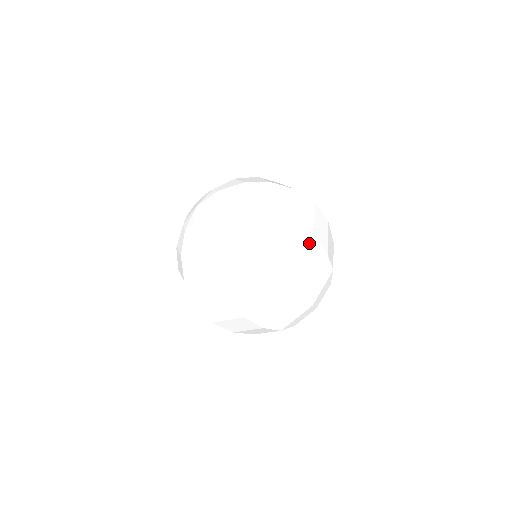
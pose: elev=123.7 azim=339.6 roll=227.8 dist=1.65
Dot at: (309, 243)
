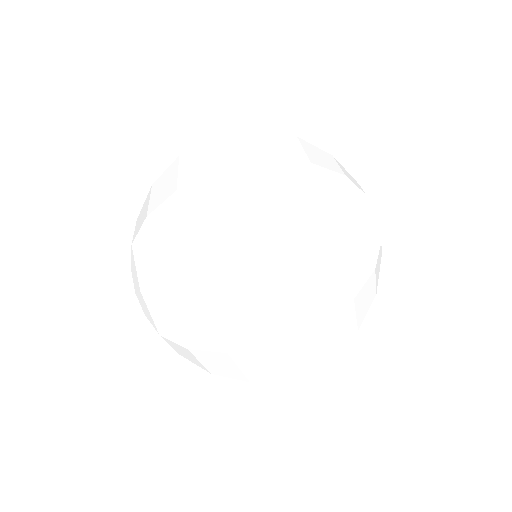
Dot at: (222, 183)
